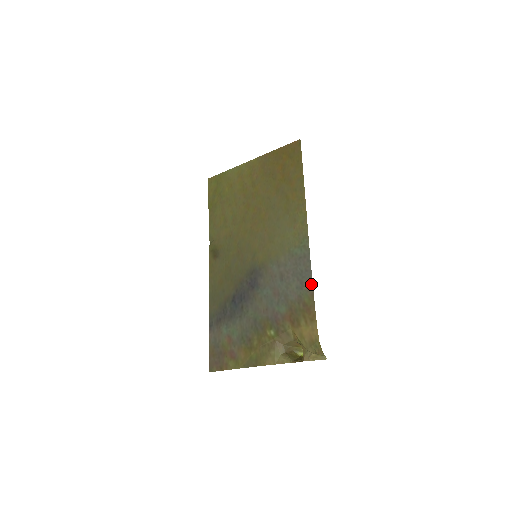
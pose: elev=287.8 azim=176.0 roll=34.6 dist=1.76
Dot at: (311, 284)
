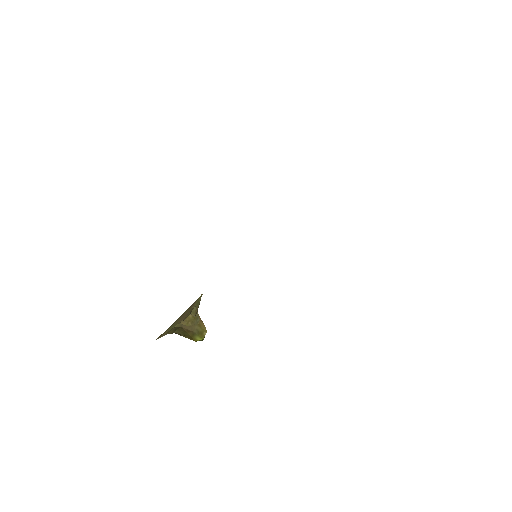
Dot at: occluded
